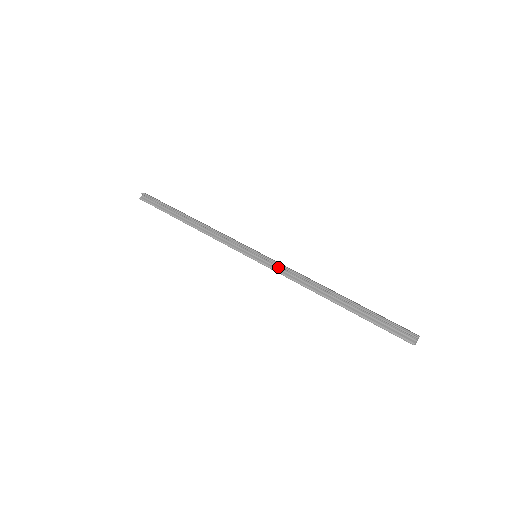
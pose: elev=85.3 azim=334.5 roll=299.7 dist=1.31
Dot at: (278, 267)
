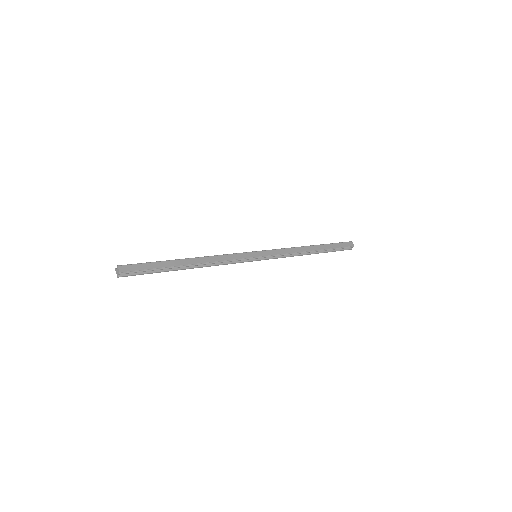
Dot at: (276, 256)
